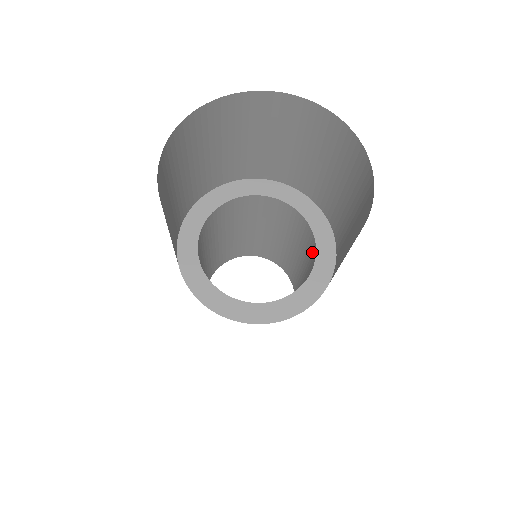
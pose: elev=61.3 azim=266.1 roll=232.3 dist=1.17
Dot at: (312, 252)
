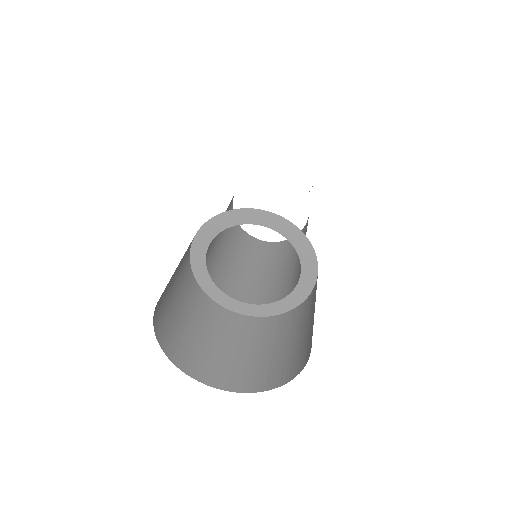
Dot at: occluded
